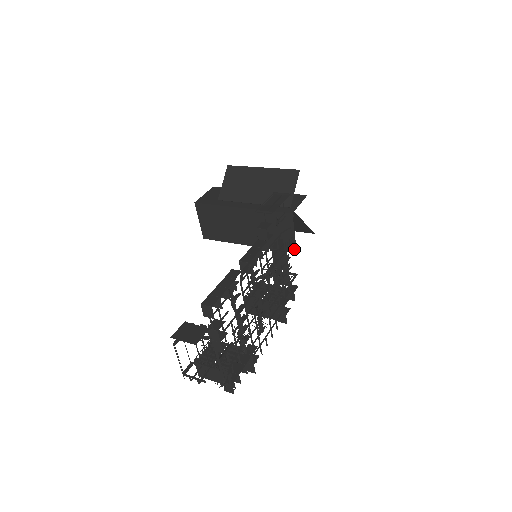
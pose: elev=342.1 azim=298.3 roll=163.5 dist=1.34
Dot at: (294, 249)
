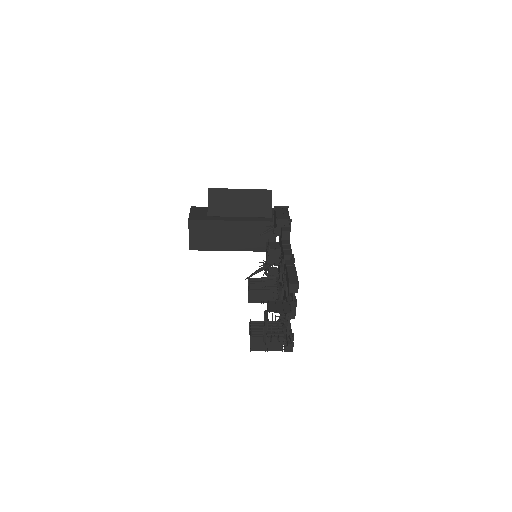
Dot at: occluded
